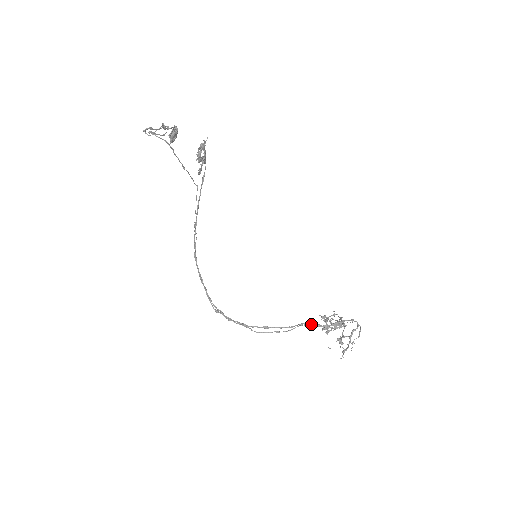
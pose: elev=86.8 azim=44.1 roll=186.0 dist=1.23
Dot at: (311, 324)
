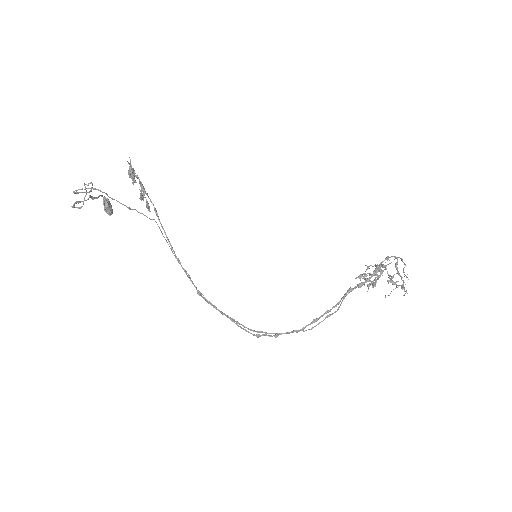
Dot at: (354, 288)
